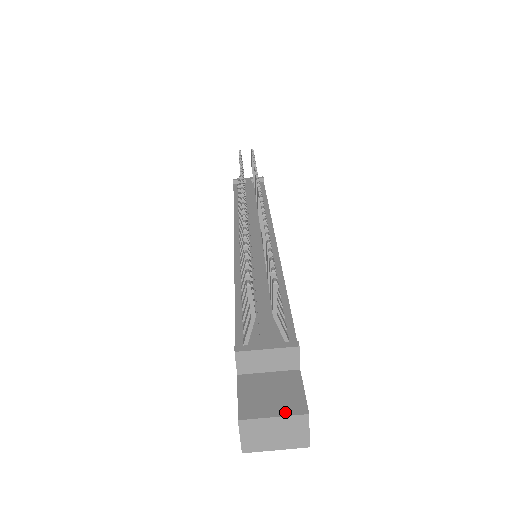
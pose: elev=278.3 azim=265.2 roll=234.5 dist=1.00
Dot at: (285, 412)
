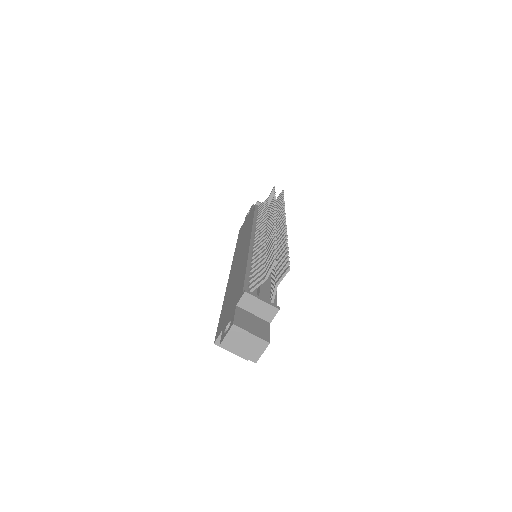
Dot at: (258, 335)
